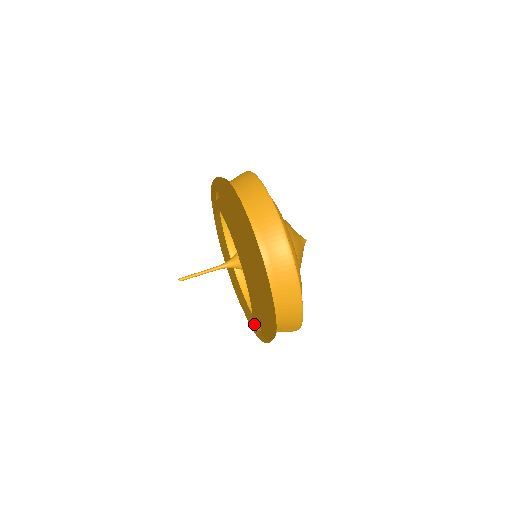
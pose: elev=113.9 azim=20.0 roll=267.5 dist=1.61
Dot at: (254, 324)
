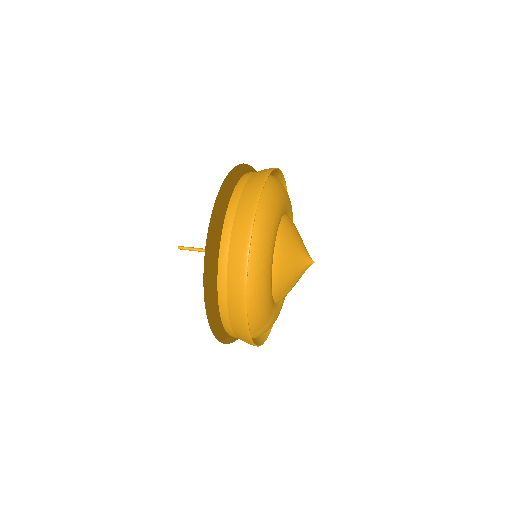
Dot at: occluded
